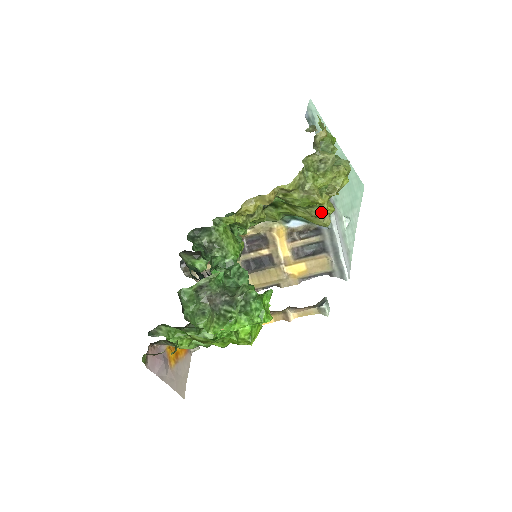
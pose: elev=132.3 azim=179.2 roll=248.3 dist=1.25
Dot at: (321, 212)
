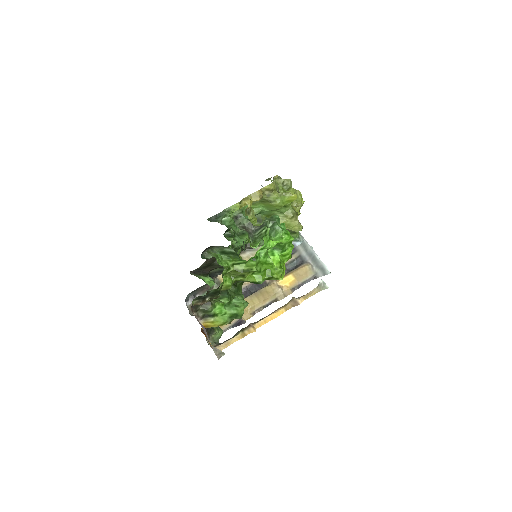
Dot at: (295, 213)
